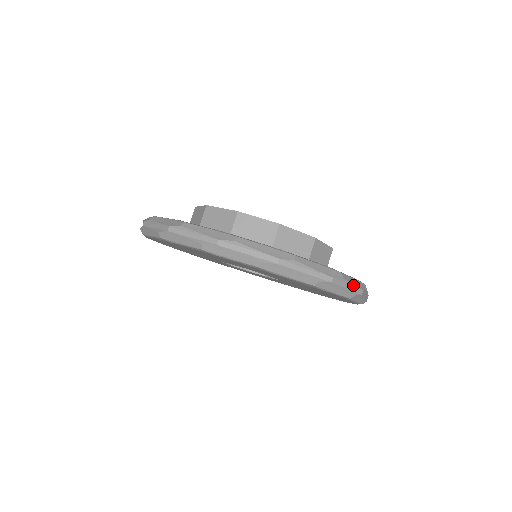
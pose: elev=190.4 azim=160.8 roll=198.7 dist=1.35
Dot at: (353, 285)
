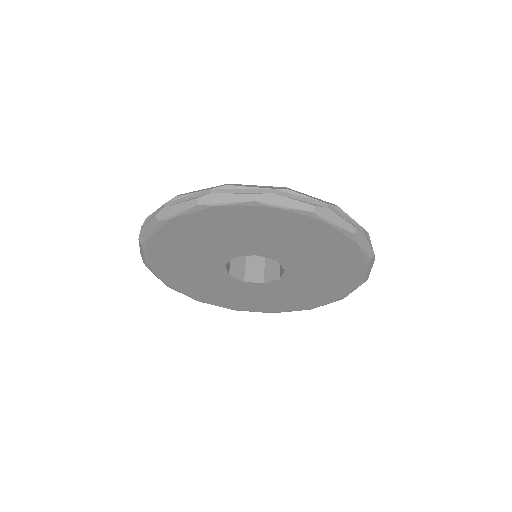
Dot at: (308, 198)
